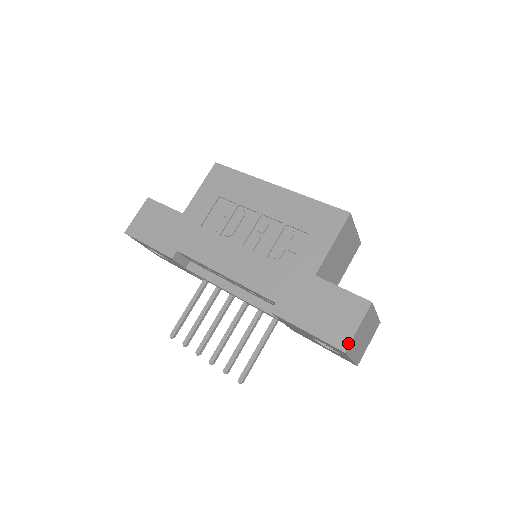
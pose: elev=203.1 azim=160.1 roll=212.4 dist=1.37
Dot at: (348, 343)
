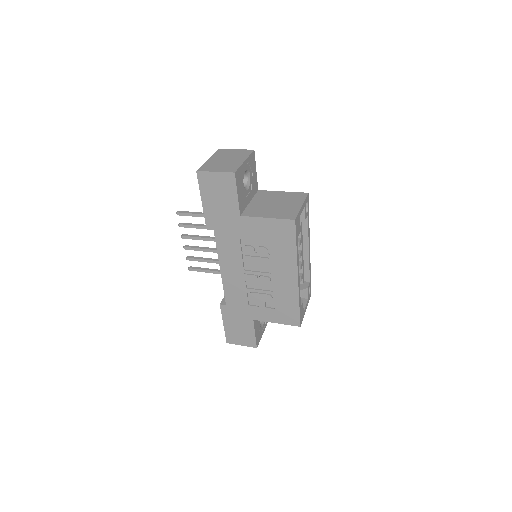
Dot at: (231, 343)
